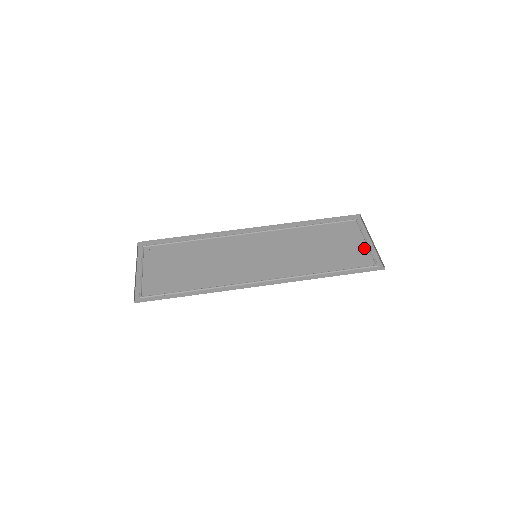
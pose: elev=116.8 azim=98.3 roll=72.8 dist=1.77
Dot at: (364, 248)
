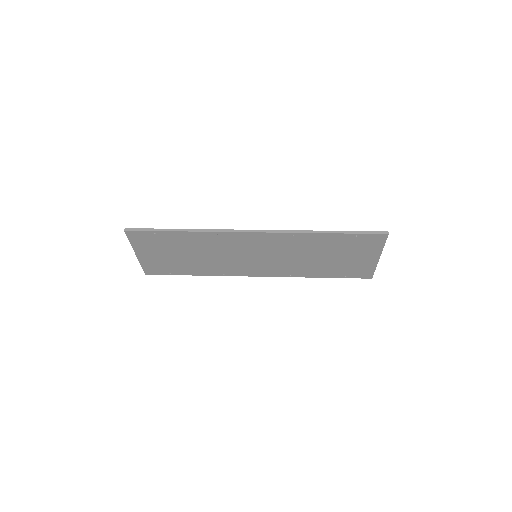
Dot at: (370, 253)
